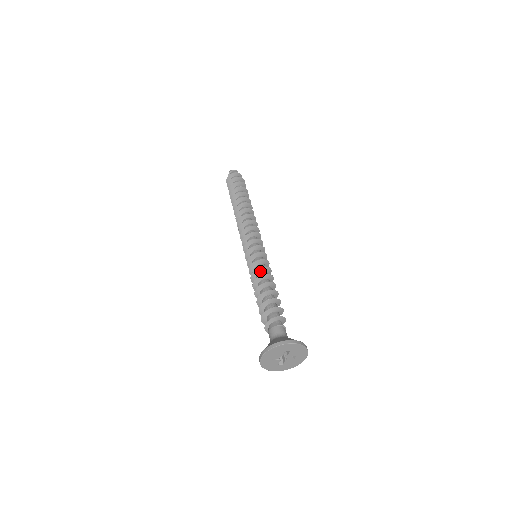
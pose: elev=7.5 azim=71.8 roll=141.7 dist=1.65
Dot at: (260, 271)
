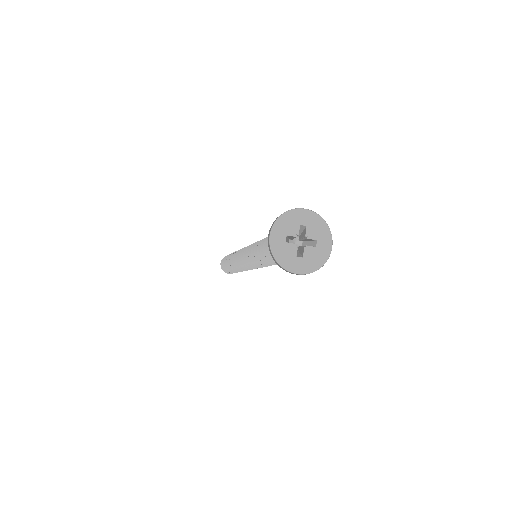
Dot at: occluded
